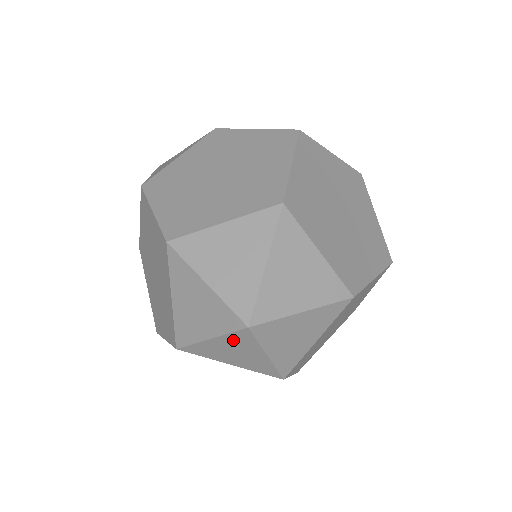
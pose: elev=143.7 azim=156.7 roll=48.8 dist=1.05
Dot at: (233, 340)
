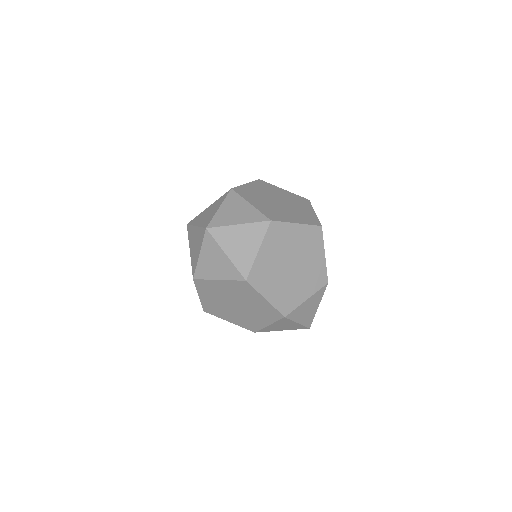
Dot at: occluded
